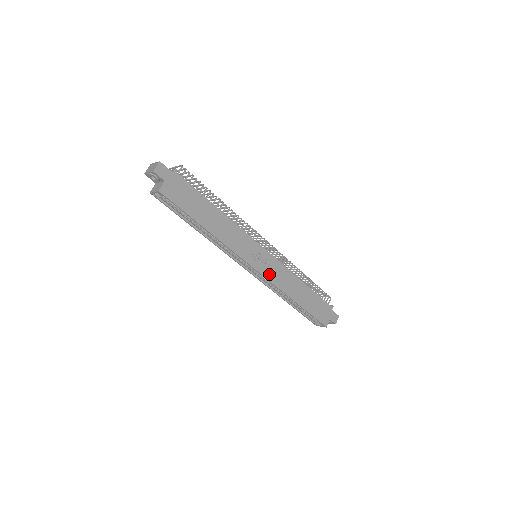
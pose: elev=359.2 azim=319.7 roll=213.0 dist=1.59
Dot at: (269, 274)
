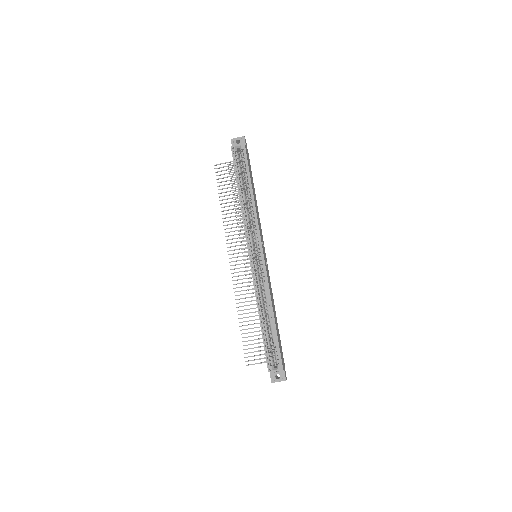
Dot at: (266, 269)
